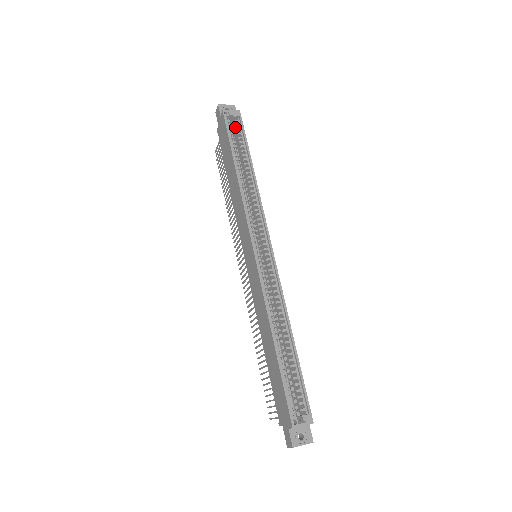
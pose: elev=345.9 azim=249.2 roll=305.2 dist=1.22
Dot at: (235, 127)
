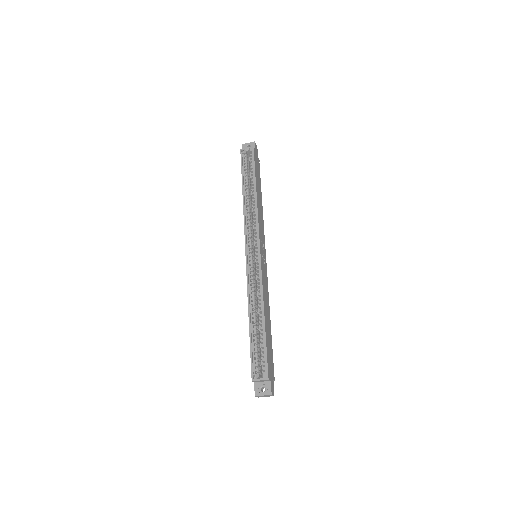
Dot at: (250, 159)
